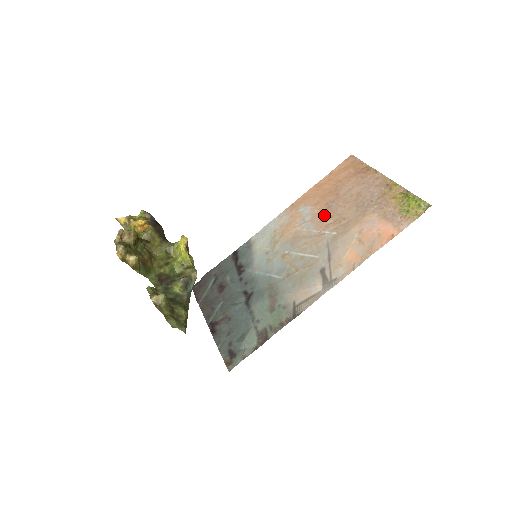
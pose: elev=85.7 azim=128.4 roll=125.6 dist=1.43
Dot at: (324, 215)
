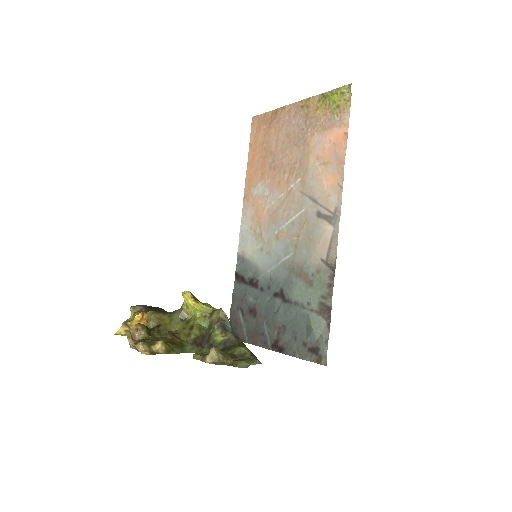
Dot at: (277, 177)
